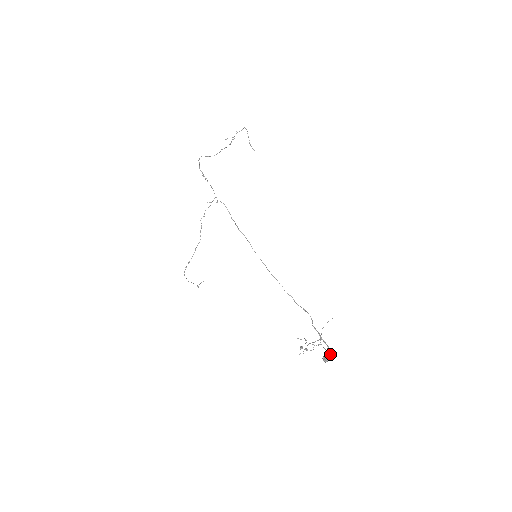
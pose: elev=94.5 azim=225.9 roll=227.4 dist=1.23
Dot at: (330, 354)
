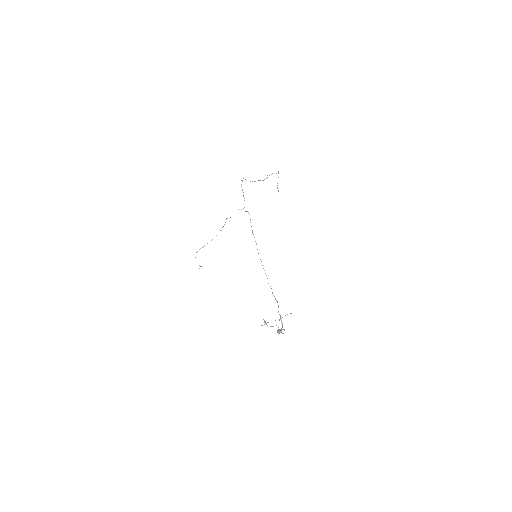
Dot at: (282, 333)
